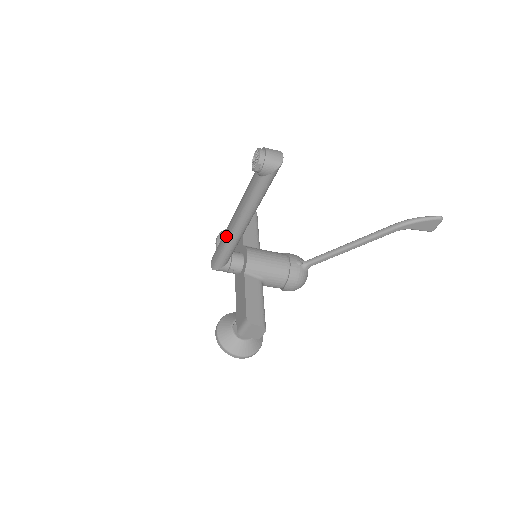
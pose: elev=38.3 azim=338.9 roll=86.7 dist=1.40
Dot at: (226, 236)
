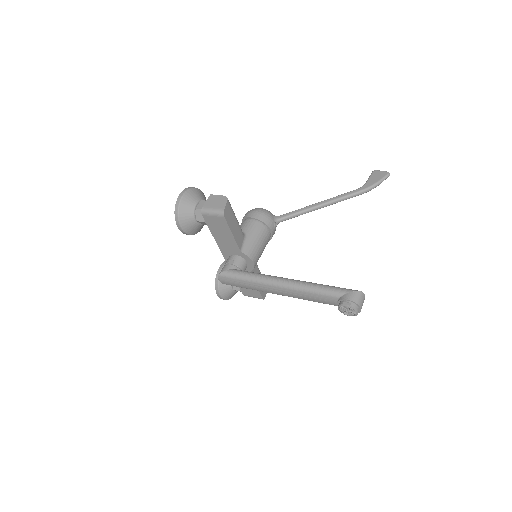
Dot at: (262, 291)
